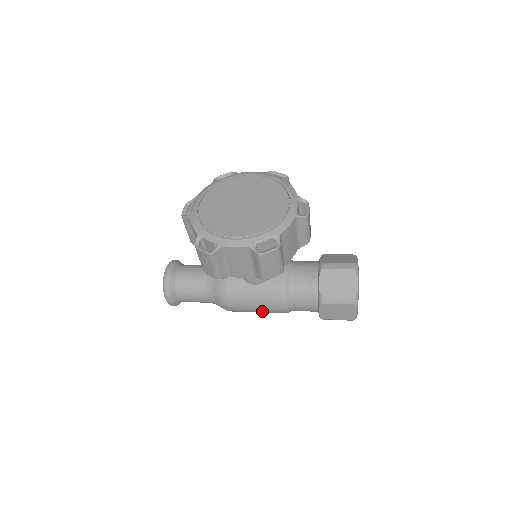
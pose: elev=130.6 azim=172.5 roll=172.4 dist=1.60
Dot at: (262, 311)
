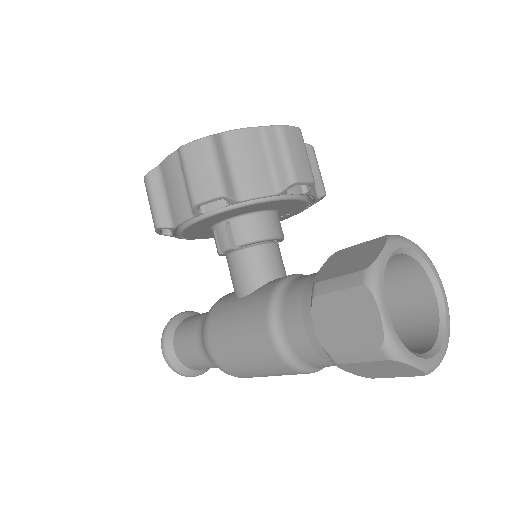
Dot at: (247, 352)
